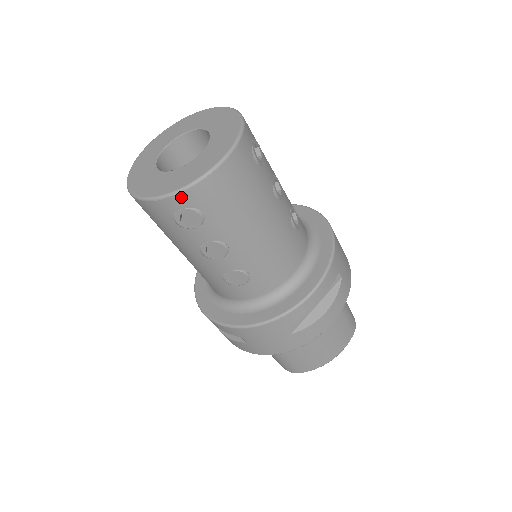
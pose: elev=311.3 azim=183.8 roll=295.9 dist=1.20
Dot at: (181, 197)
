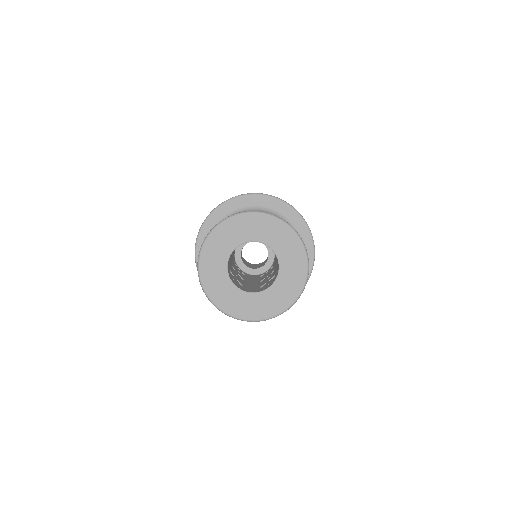
Dot at: (293, 304)
